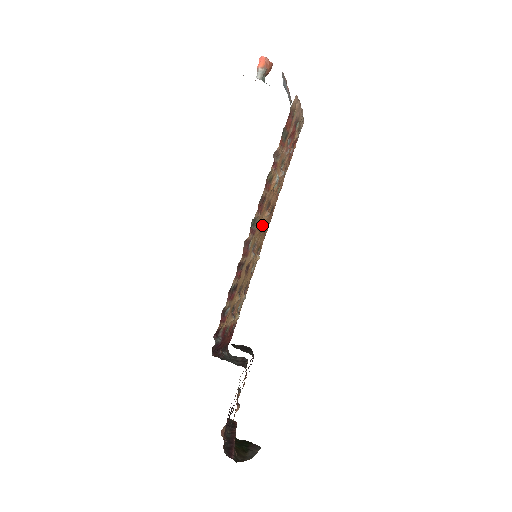
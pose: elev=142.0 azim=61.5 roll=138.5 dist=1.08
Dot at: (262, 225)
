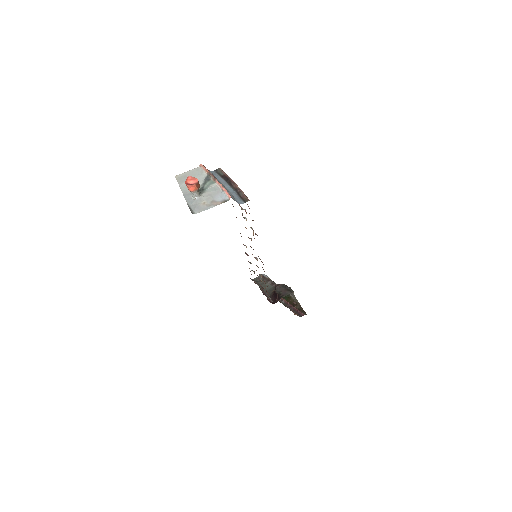
Dot at: occluded
